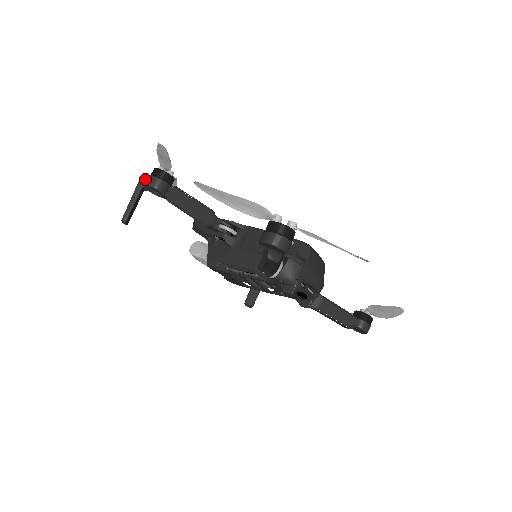
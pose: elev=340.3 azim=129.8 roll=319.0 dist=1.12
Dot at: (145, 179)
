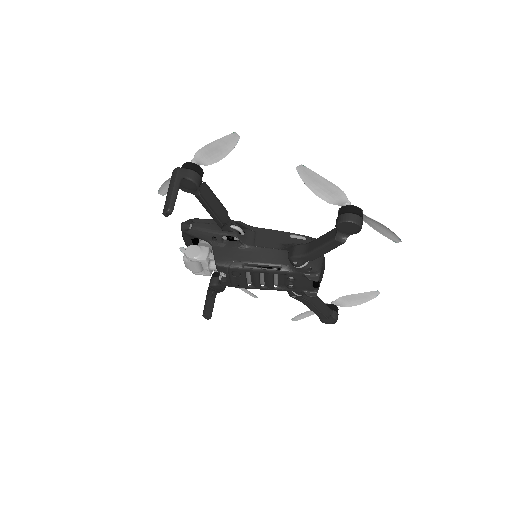
Dot at: (183, 171)
